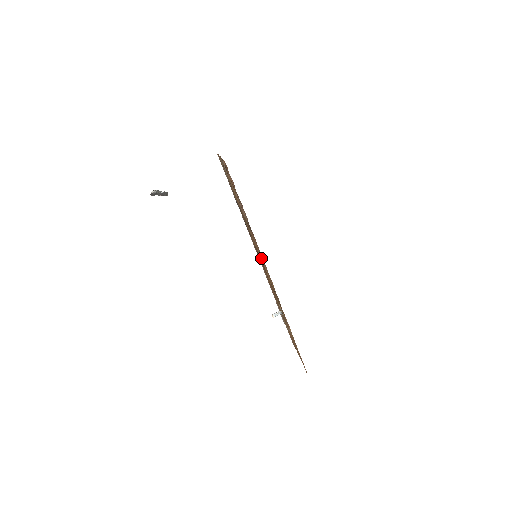
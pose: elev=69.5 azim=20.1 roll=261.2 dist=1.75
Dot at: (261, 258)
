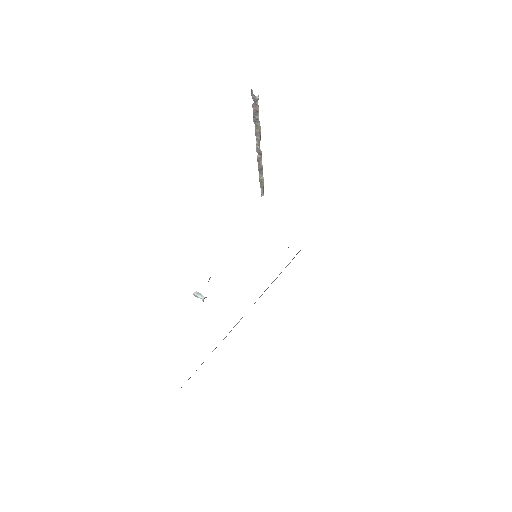
Dot at: occluded
